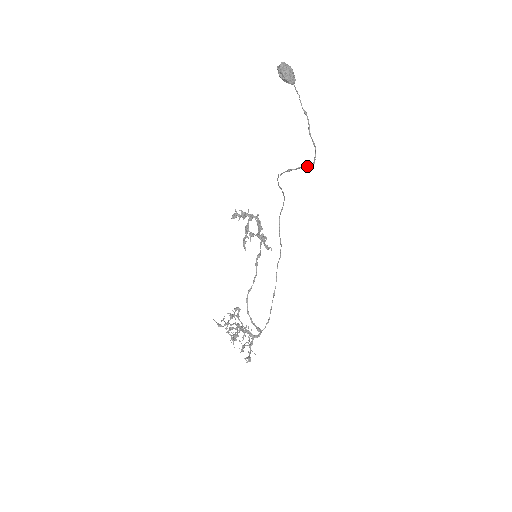
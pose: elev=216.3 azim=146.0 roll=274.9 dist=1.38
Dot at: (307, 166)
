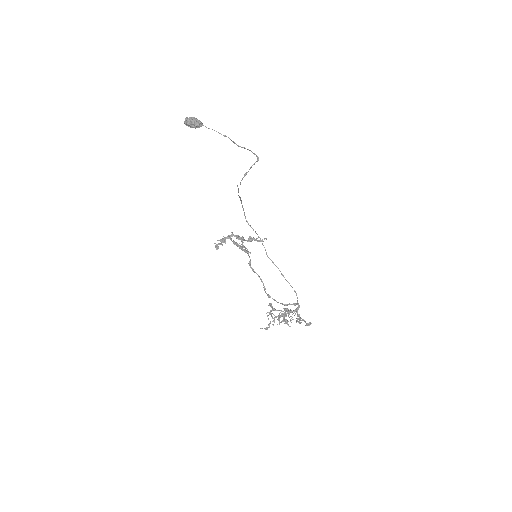
Dot at: (255, 162)
